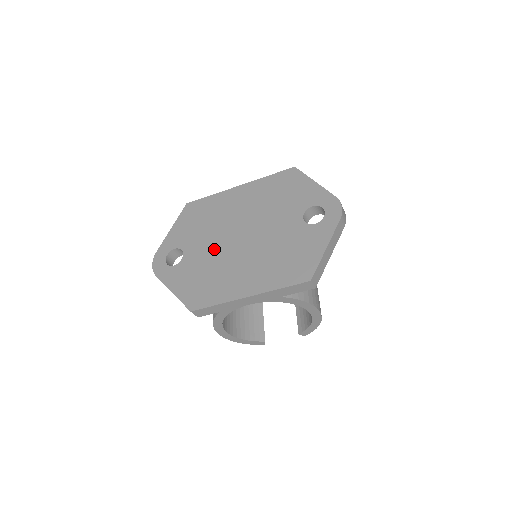
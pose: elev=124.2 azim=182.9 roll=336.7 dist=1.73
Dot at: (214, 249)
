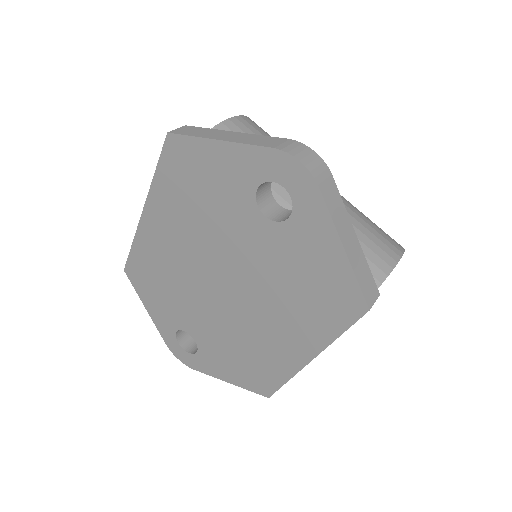
Dot at: (212, 316)
